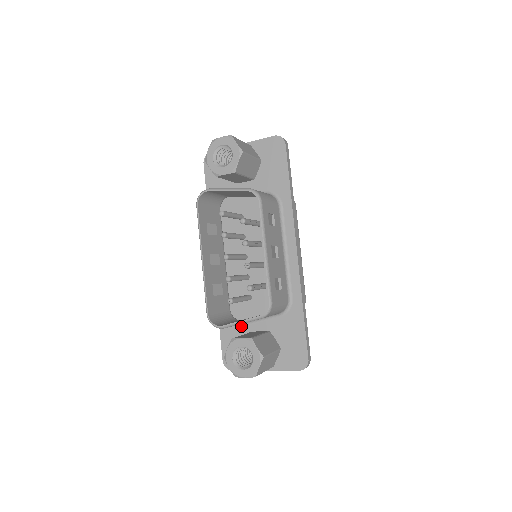
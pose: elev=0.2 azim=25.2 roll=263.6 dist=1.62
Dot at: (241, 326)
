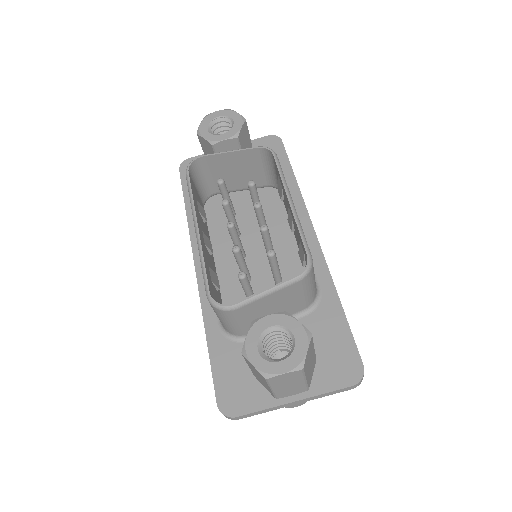
Dot at: occluded
